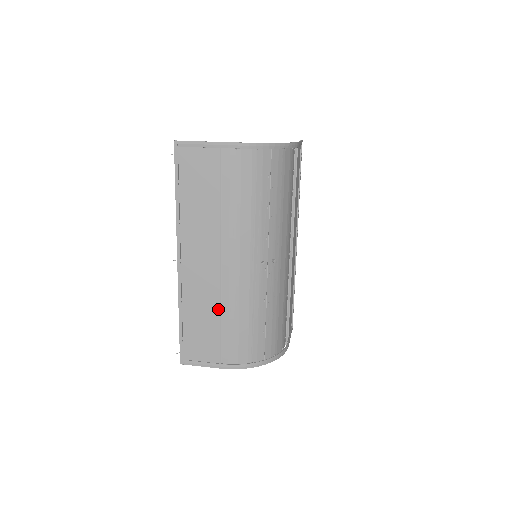
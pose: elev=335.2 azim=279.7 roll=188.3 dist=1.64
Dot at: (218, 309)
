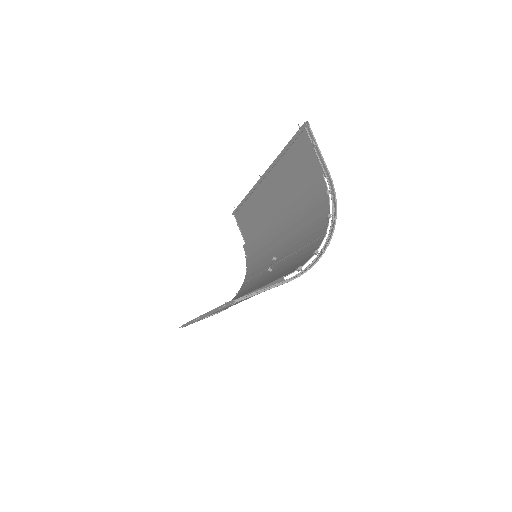
Dot at: occluded
